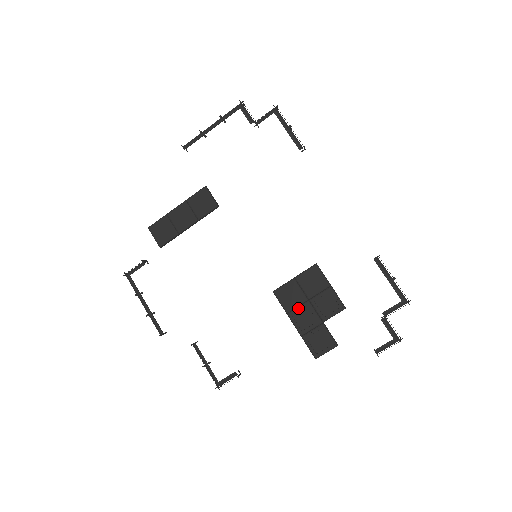
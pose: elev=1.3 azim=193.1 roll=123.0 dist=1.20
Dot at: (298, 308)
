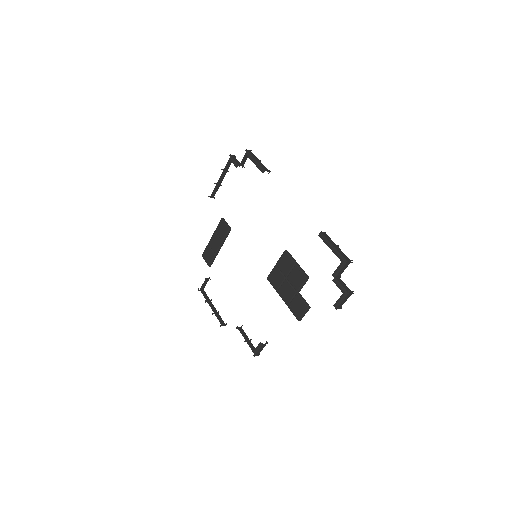
Dot at: (281, 286)
